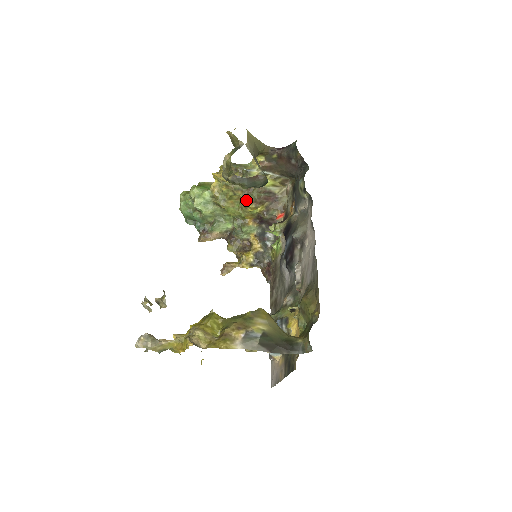
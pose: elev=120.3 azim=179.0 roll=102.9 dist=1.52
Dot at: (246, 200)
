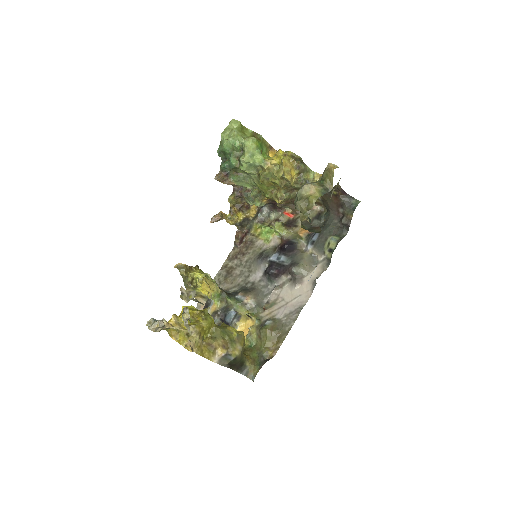
Dot at: (283, 196)
